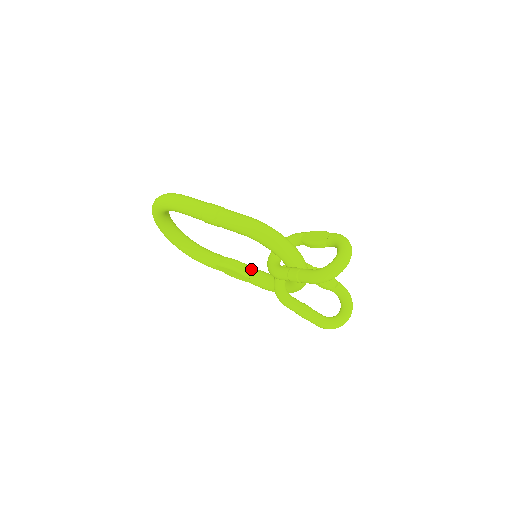
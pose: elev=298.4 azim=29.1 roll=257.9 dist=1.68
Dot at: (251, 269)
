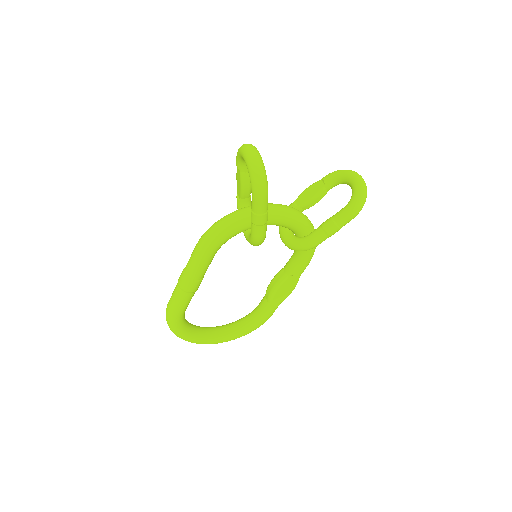
Dot at: (283, 270)
